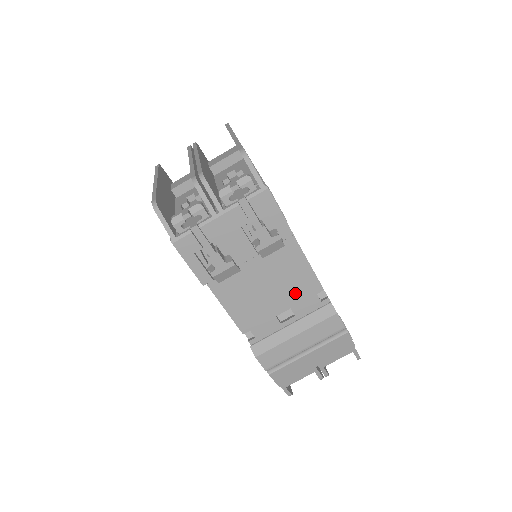
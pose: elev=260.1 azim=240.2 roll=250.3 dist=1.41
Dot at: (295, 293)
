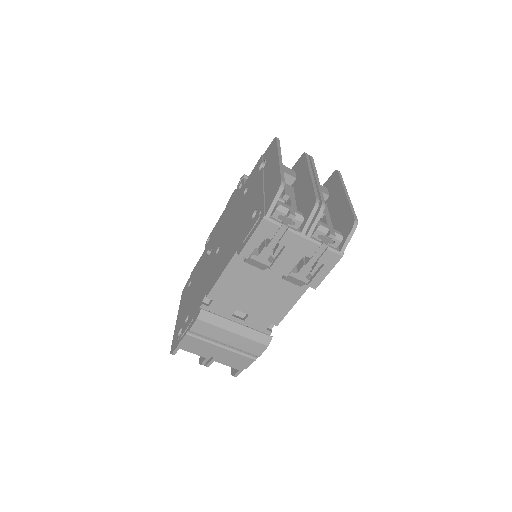
Dot at: (264, 311)
